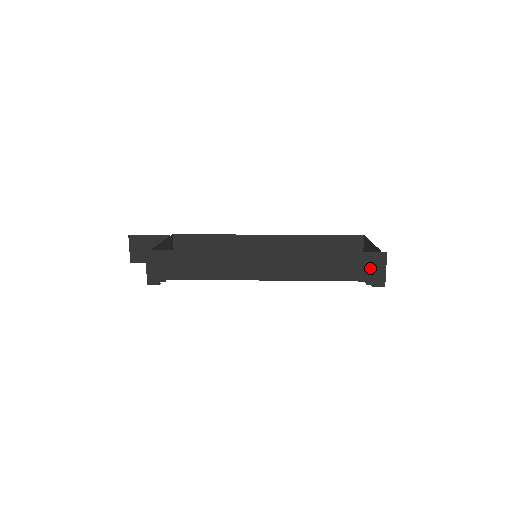
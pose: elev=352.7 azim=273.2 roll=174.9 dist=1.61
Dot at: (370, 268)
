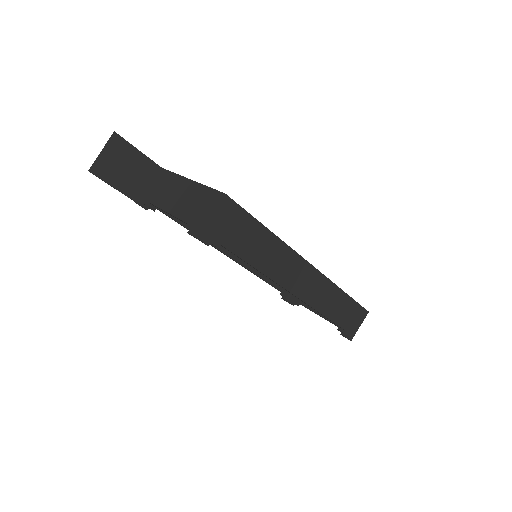
Dot at: (354, 320)
